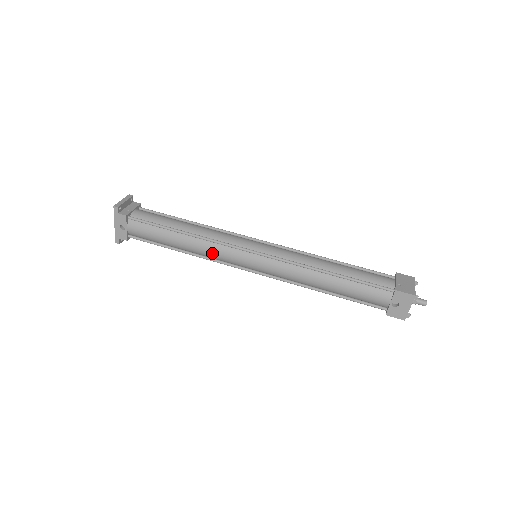
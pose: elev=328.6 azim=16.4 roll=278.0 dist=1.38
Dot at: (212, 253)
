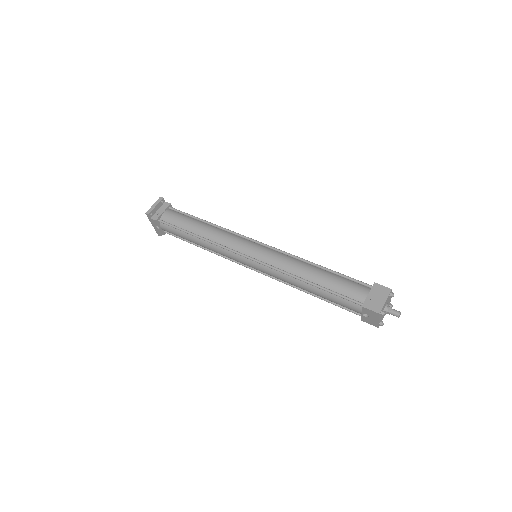
Dot at: (220, 253)
